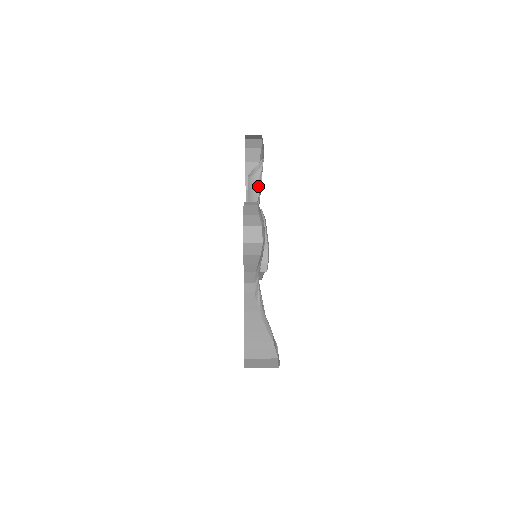
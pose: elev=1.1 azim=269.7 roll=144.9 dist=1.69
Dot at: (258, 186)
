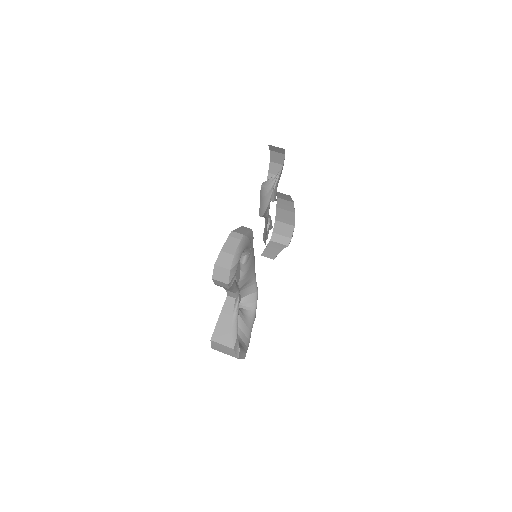
Dot at: (268, 197)
